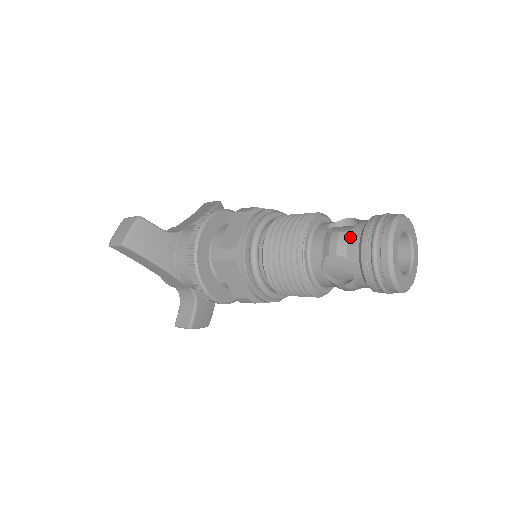
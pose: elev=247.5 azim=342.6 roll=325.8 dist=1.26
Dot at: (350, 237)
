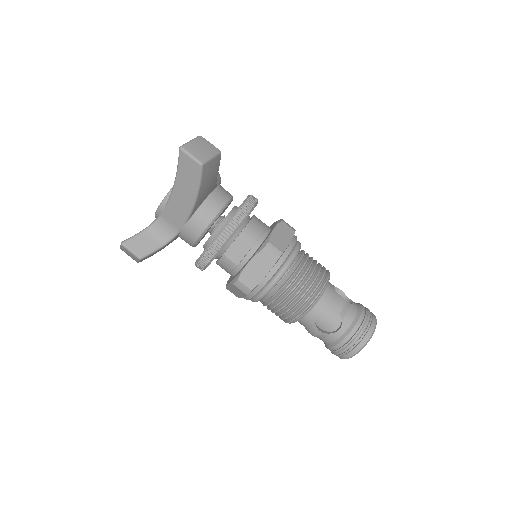
Dot at: (351, 308)
